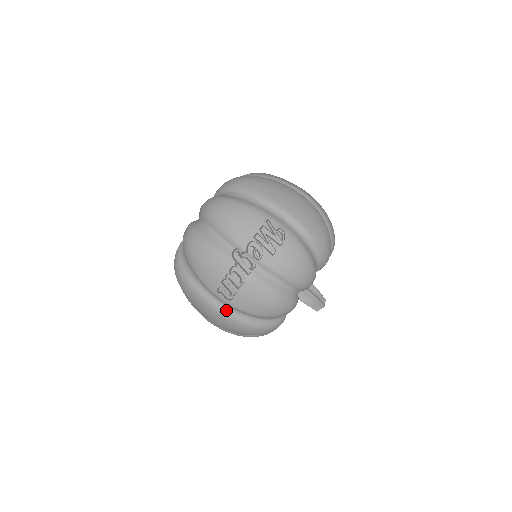
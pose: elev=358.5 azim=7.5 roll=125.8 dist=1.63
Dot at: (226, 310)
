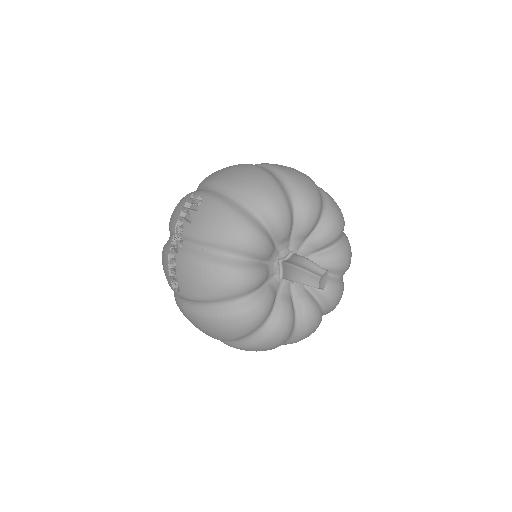
Dot at: (188, 307)
